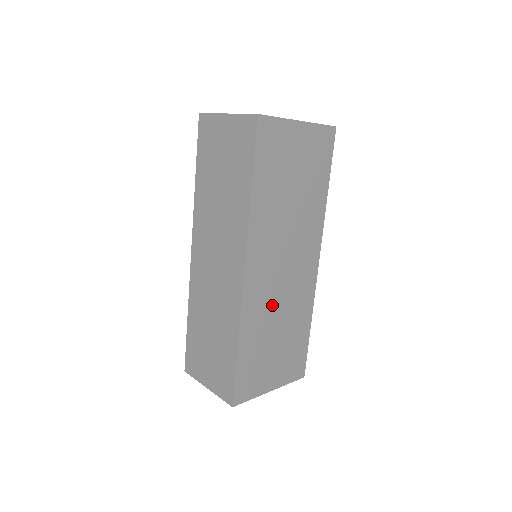
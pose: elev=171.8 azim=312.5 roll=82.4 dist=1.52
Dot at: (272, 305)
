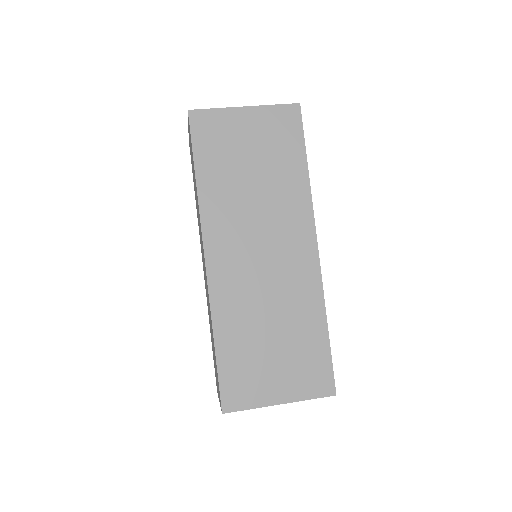
Dot at: (255, 297)
